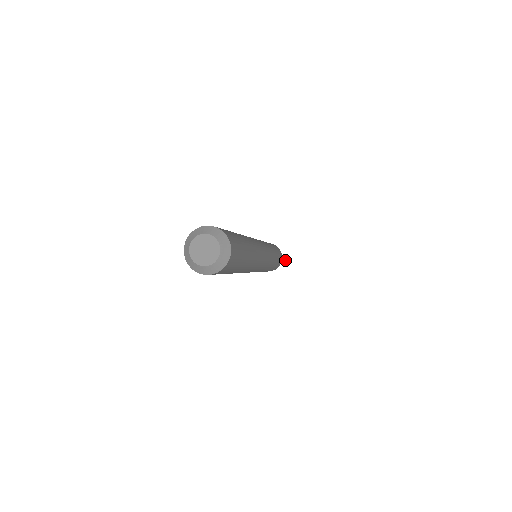
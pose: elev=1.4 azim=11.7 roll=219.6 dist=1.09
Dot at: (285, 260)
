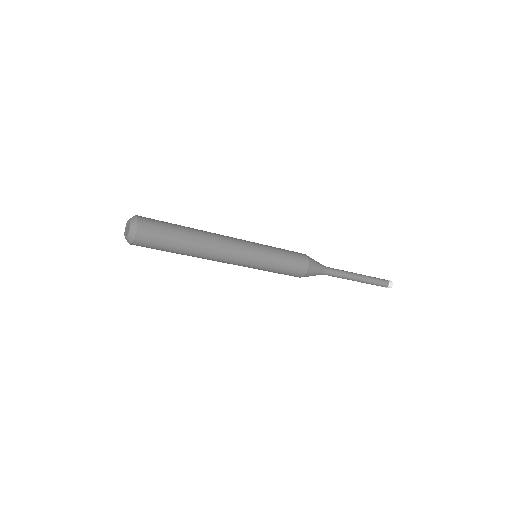
Dot at: (361, 278)
